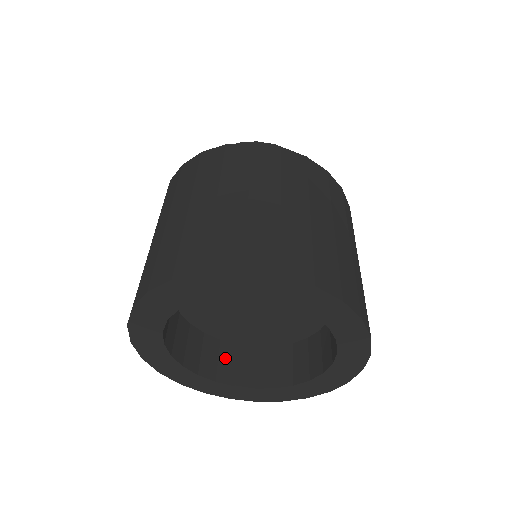
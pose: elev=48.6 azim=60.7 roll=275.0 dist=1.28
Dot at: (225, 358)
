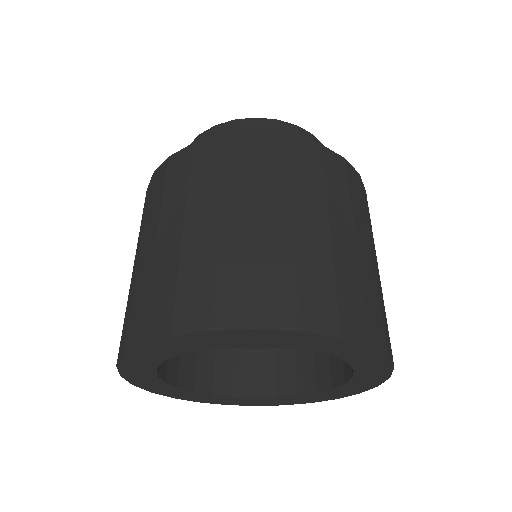
Dot at: (262, 369)
